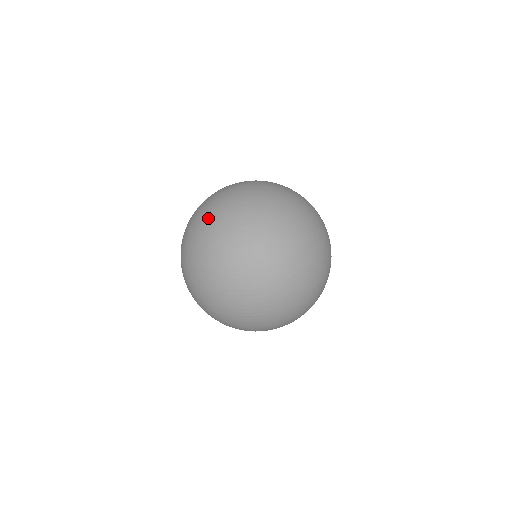
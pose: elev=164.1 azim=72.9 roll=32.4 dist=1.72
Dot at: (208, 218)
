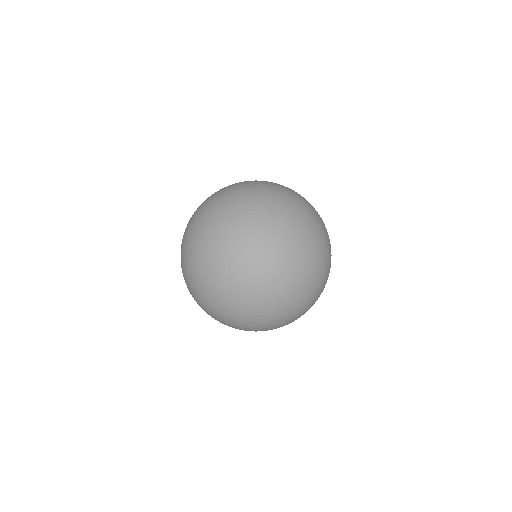
Dot at: (223, 193)
